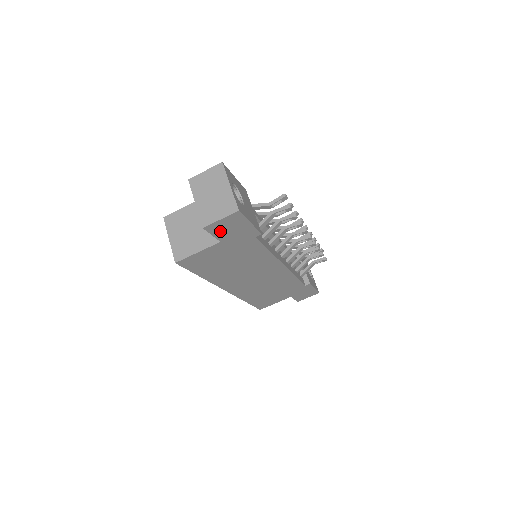
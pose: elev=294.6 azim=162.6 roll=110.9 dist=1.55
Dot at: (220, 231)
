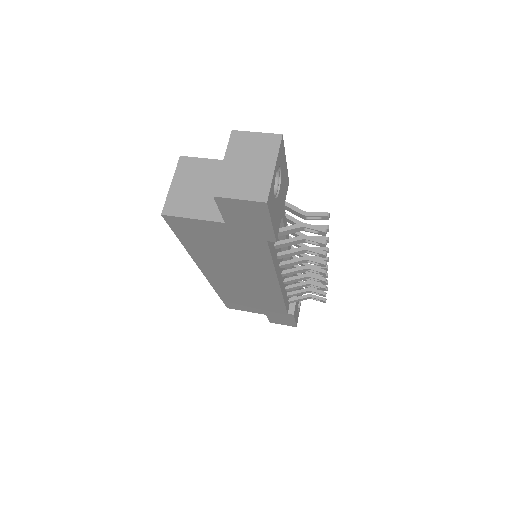
Dot at: (231, 211)
